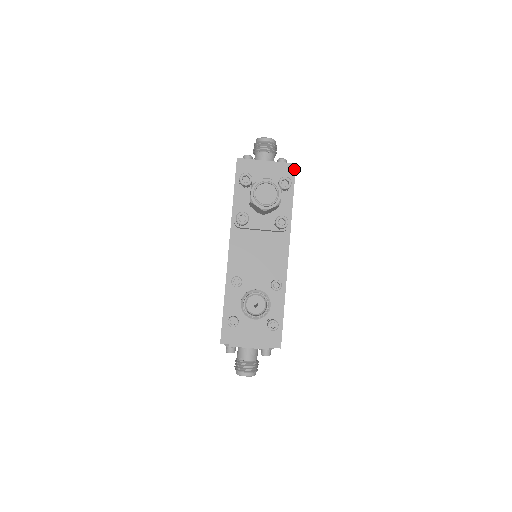
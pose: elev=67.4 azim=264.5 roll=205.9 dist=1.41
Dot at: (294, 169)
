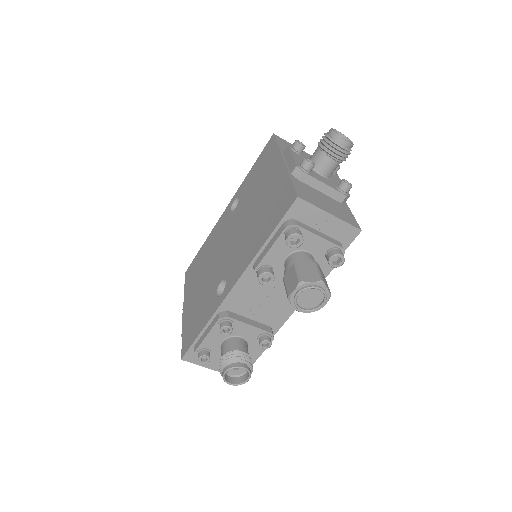
Dot at: (355, 235)
